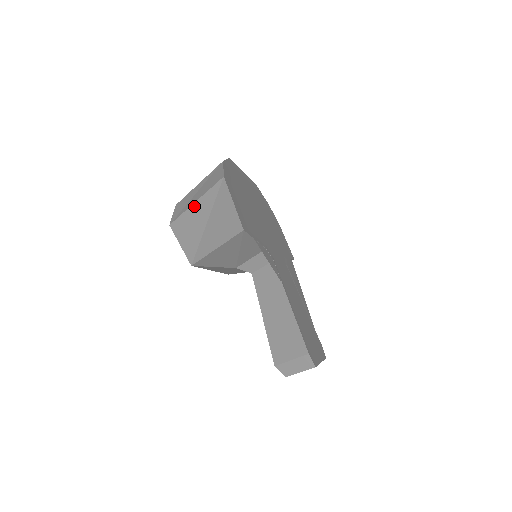
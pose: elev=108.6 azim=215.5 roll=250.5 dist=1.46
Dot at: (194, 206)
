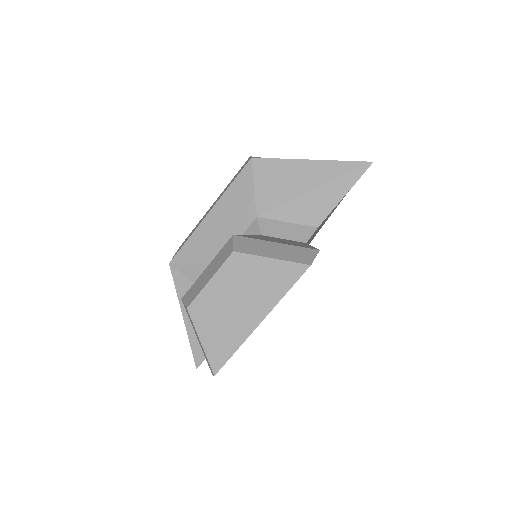
Dot at: occluded
